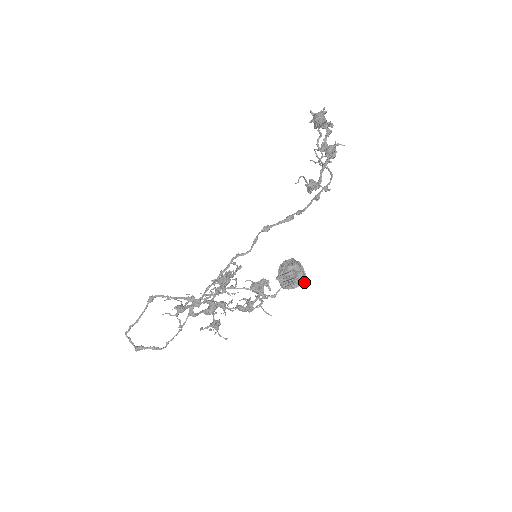
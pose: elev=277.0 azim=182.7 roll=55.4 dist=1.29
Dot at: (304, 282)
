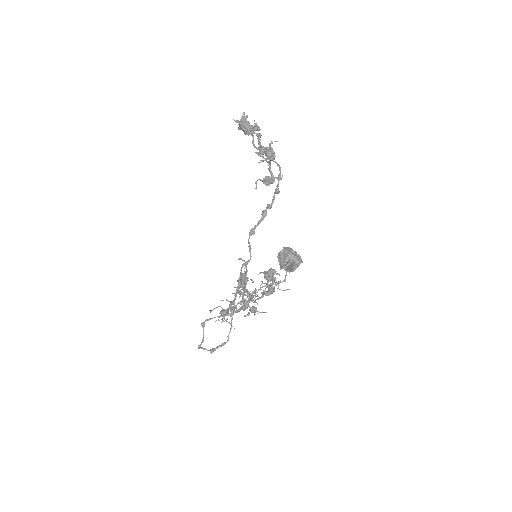
Dot at: (301, 262)
